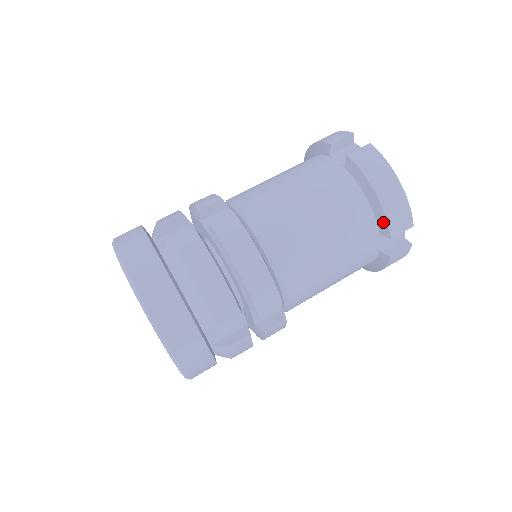
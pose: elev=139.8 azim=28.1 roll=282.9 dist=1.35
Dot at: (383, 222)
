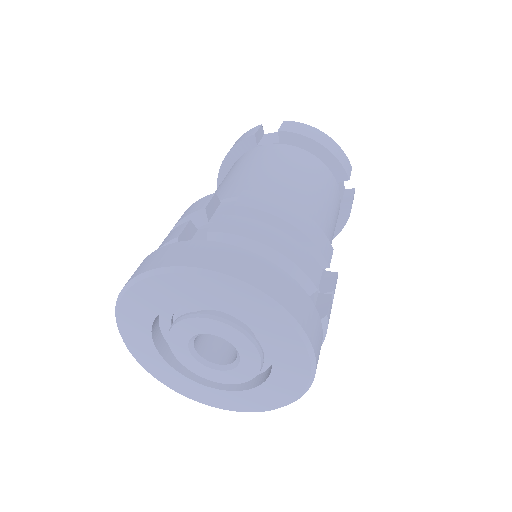
Dot at: (338, 168)
